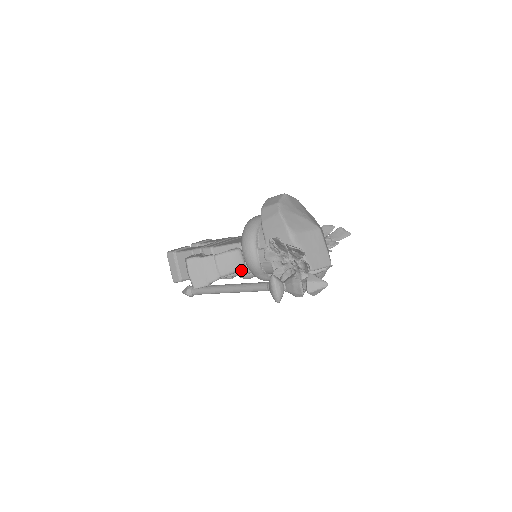
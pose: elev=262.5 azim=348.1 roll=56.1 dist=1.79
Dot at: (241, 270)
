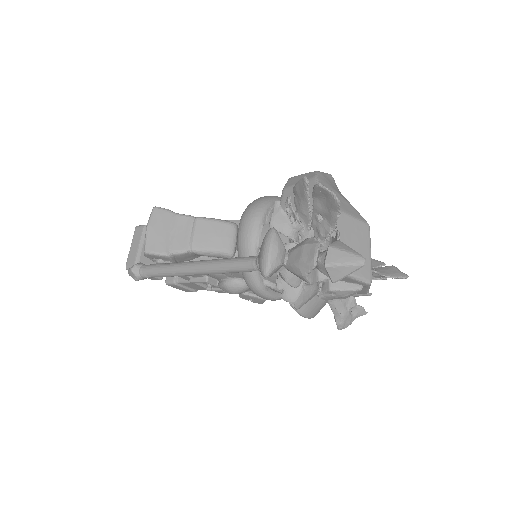
Dot at: (226, 255)
